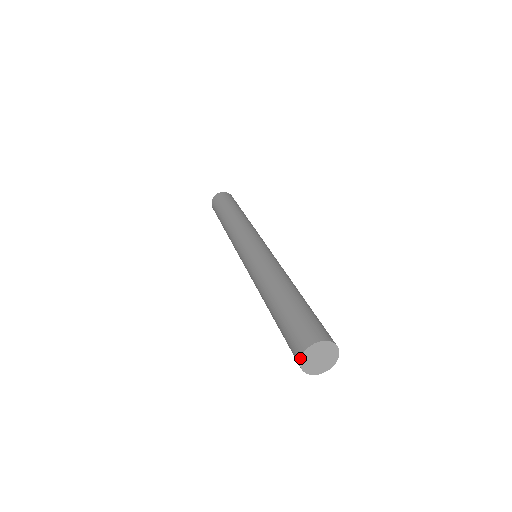
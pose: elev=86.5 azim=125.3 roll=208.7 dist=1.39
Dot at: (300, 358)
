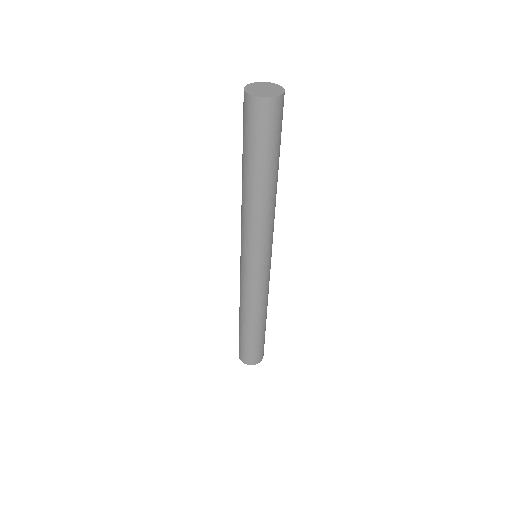
Dot at: (255, 82)
